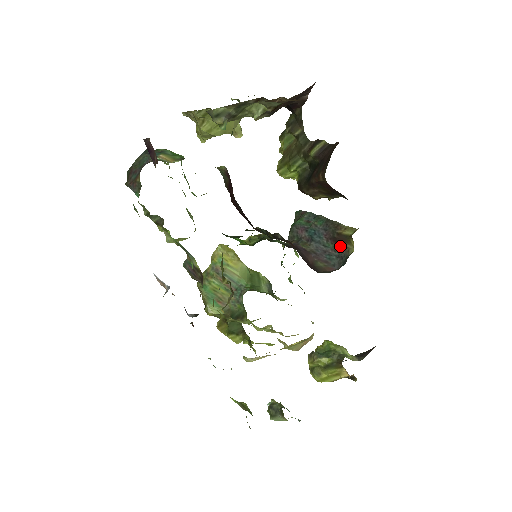
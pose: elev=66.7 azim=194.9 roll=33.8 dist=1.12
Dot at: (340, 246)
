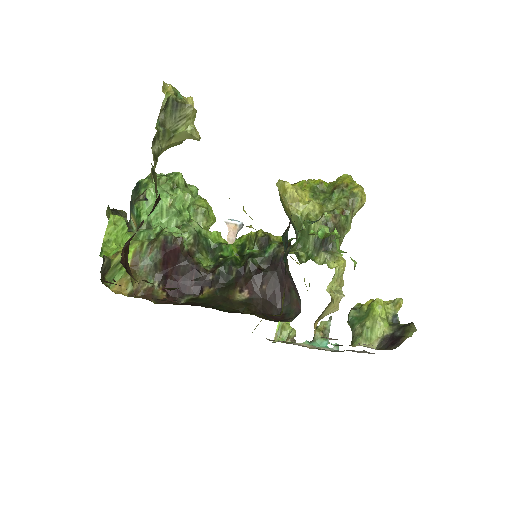
Dot at: occluded
